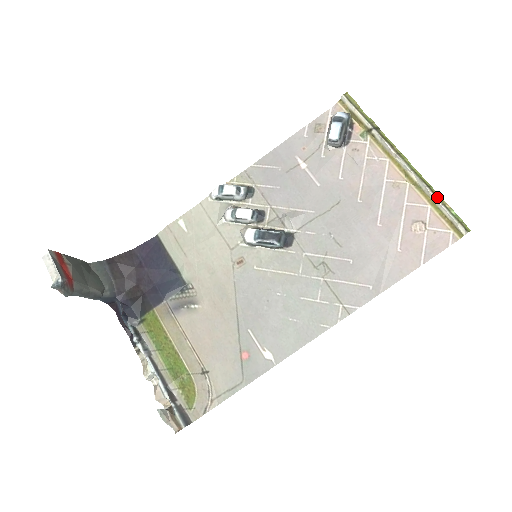
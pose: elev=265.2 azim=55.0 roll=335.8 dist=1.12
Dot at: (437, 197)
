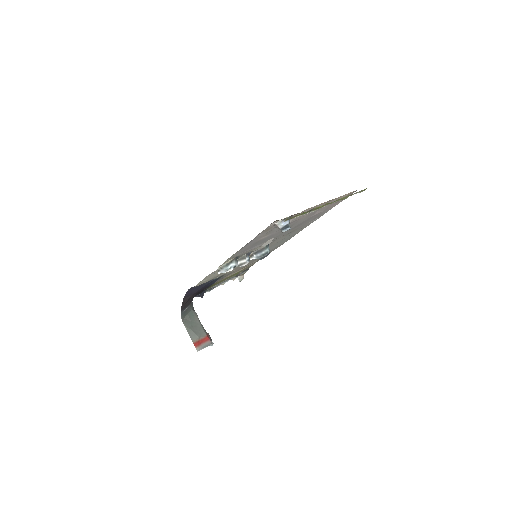
Dot at: occluded
